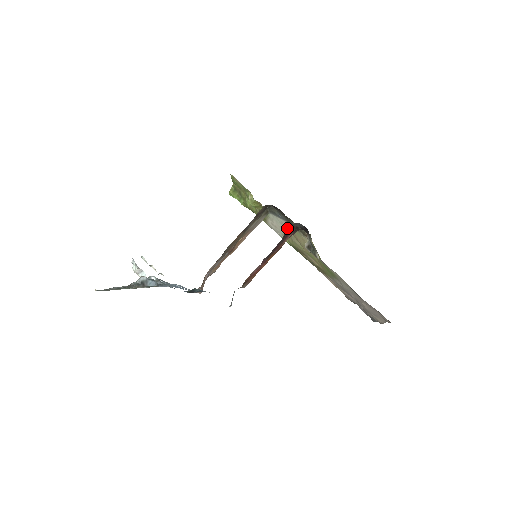
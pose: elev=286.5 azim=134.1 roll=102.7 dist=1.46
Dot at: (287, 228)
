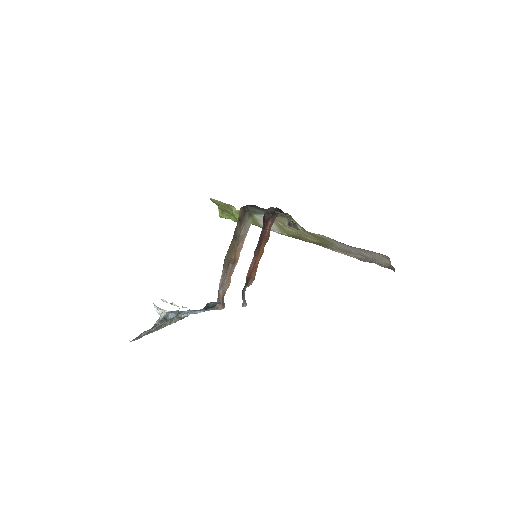
Dot at: (274, 221)
